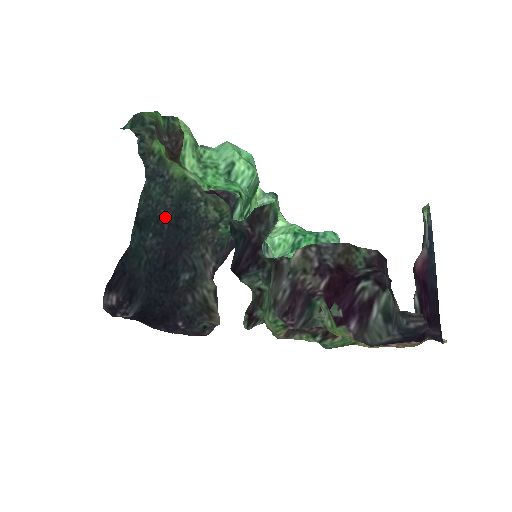
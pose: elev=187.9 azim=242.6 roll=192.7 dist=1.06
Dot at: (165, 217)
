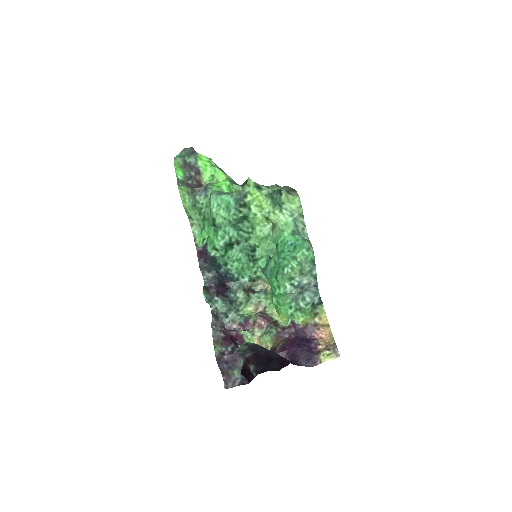
Dot at: occluded
